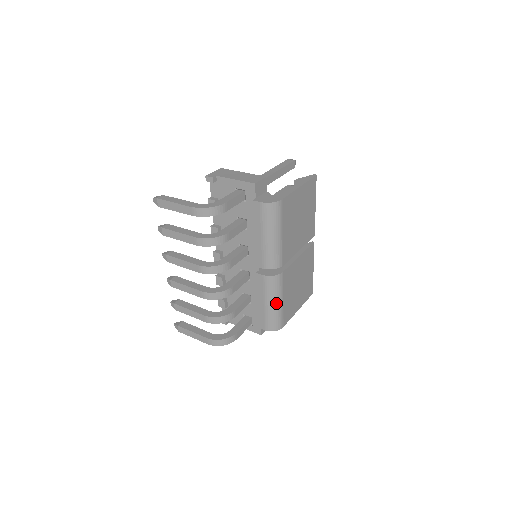
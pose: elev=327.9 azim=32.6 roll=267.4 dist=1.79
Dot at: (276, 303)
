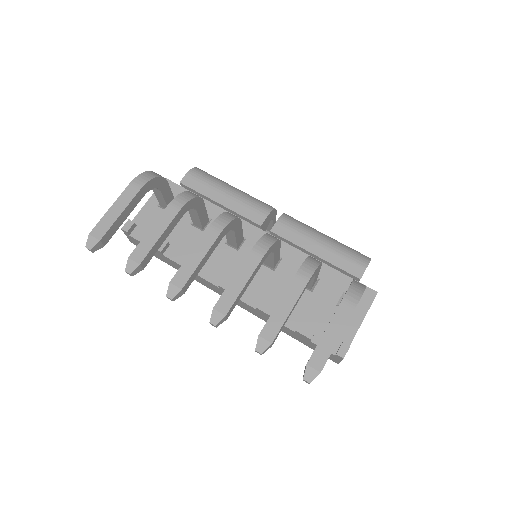
Dot at: (325, 236)
